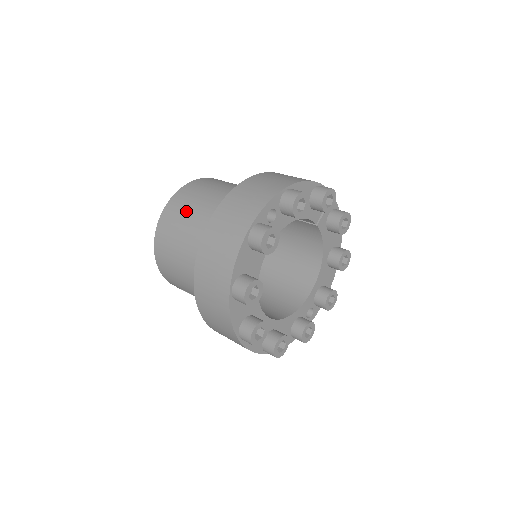
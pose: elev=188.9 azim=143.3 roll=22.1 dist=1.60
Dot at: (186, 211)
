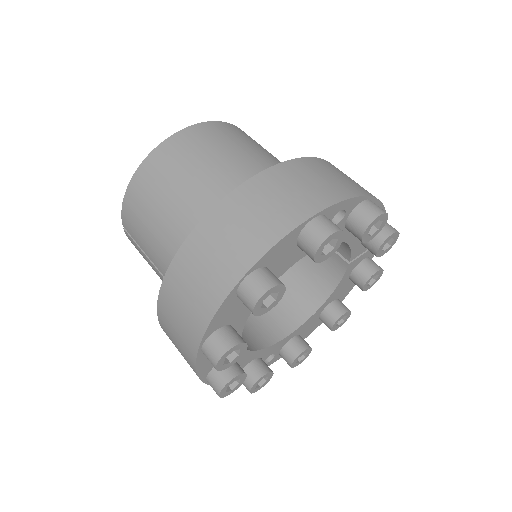
Dot at: (214, 149)
